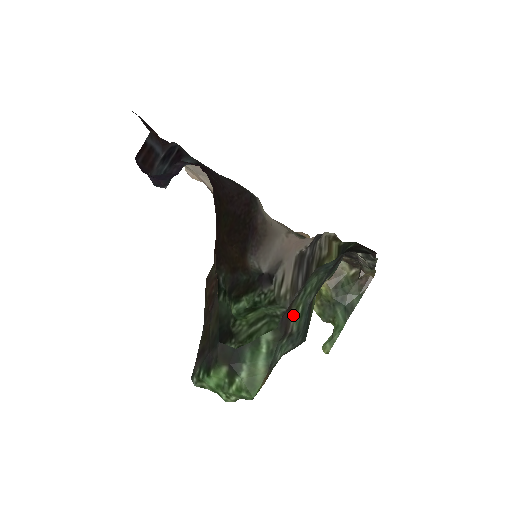
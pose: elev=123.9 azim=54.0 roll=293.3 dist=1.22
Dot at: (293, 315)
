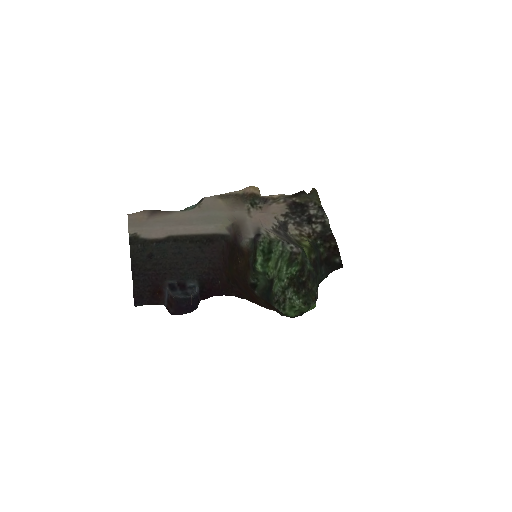
Dot at: occluded
